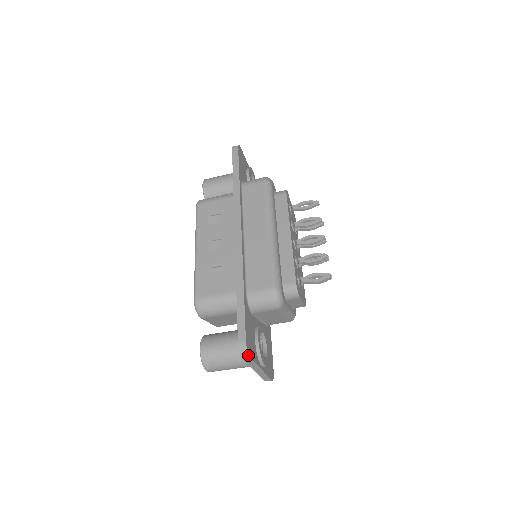
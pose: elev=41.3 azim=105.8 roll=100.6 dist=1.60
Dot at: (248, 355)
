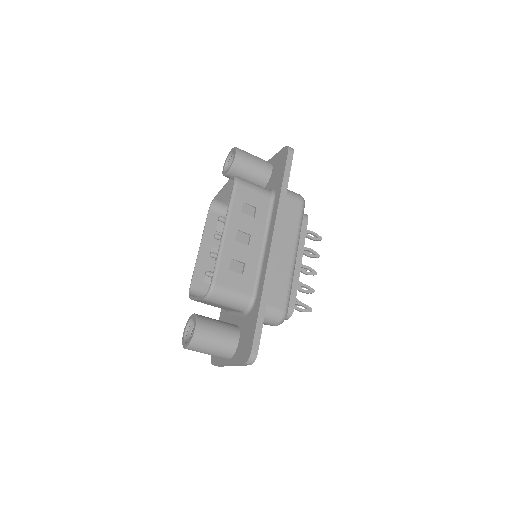
Dot at: occluded
